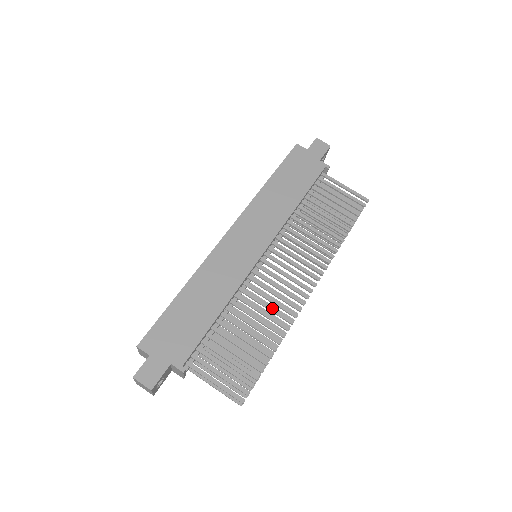
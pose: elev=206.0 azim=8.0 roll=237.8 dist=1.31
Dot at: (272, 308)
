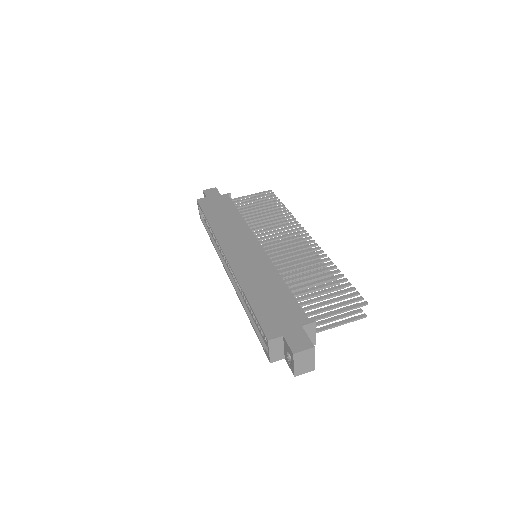
Dot at: (306, 260)
